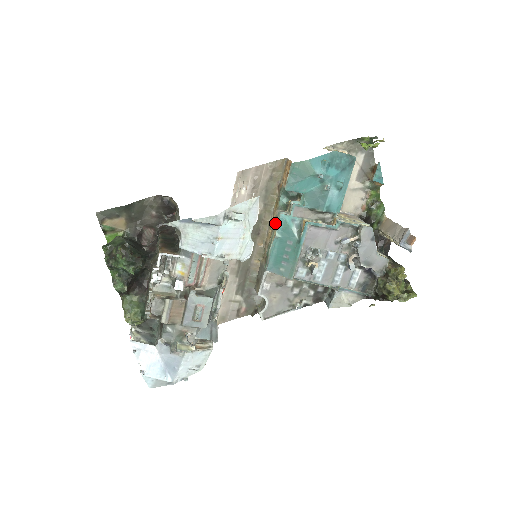
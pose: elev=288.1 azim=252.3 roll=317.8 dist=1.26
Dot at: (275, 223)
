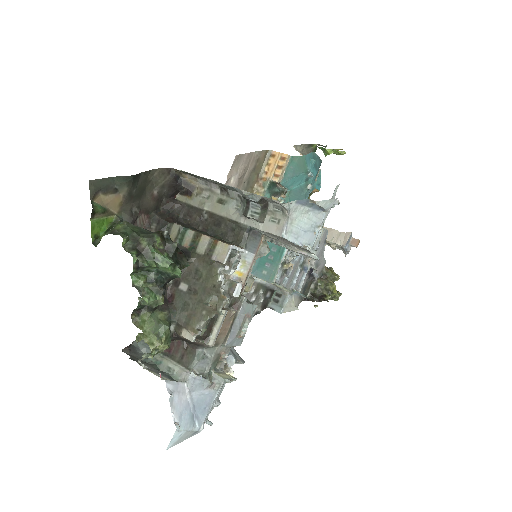
Dot at: occluded
